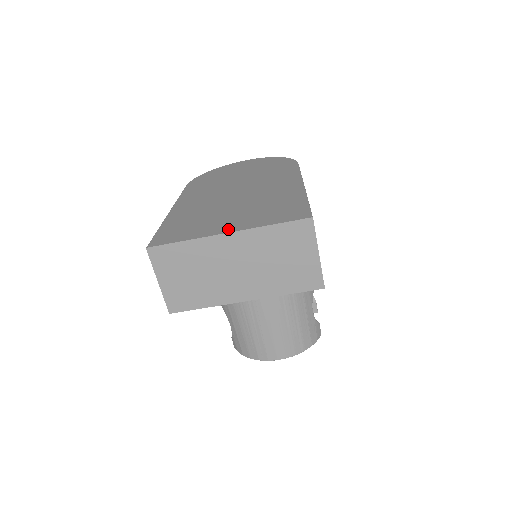
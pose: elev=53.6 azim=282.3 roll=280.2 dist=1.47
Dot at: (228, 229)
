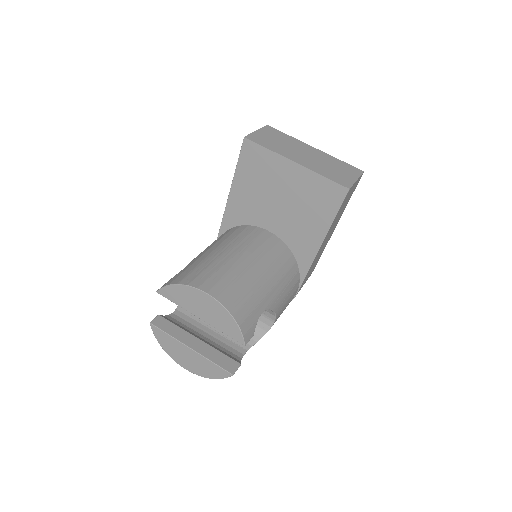
Dot at: occluded
